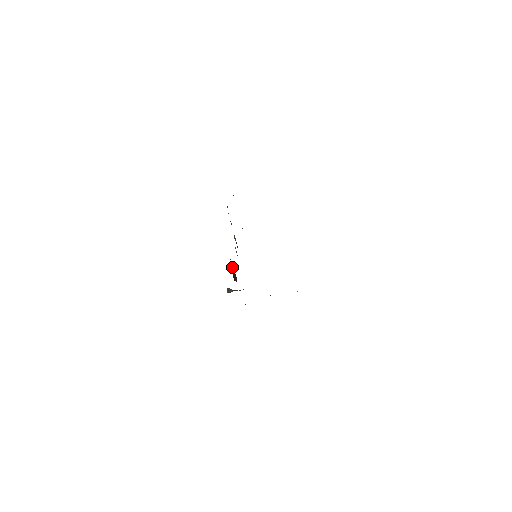
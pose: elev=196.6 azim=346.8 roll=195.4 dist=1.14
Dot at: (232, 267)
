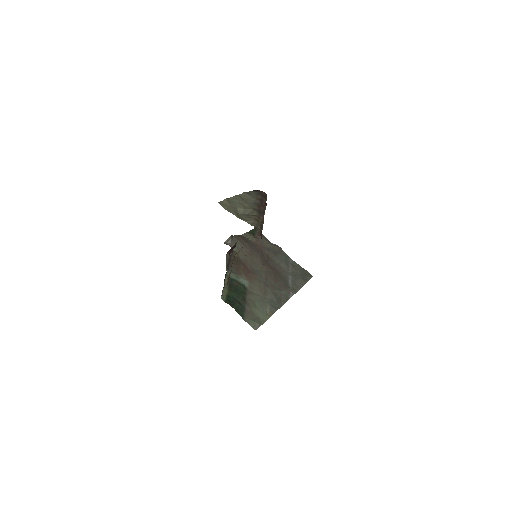
Dot at: (236, 242)
